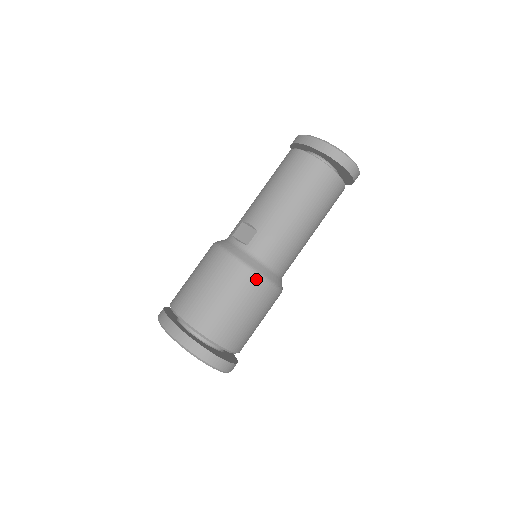
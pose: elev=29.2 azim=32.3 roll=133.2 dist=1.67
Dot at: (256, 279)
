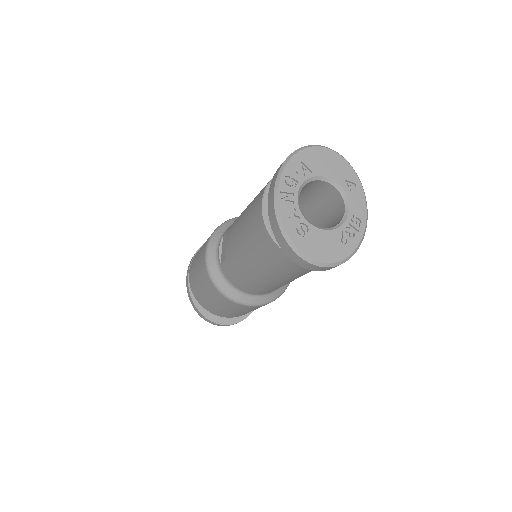
Dot at: (223, 297)
